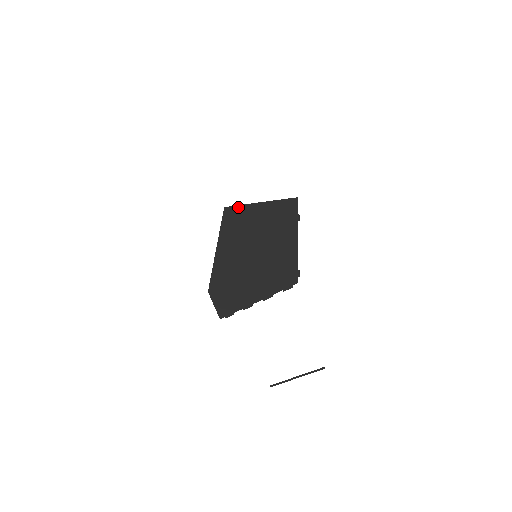
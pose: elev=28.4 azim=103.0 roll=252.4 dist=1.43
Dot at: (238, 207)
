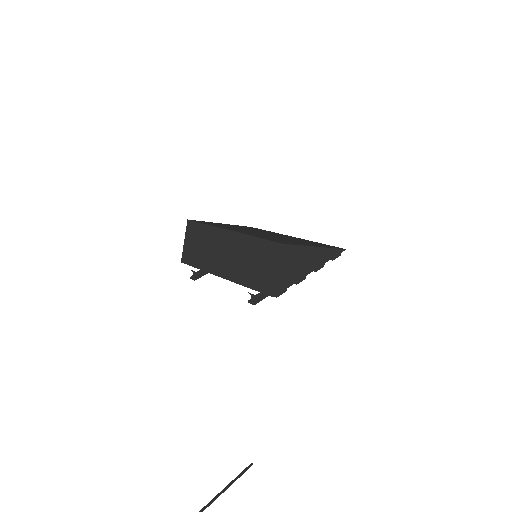
Dot at: (204, 221)
